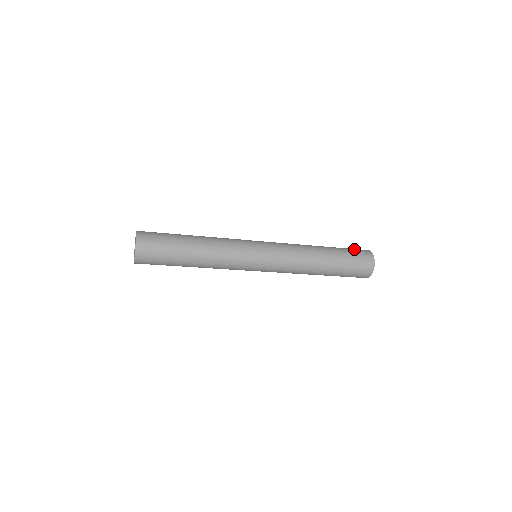
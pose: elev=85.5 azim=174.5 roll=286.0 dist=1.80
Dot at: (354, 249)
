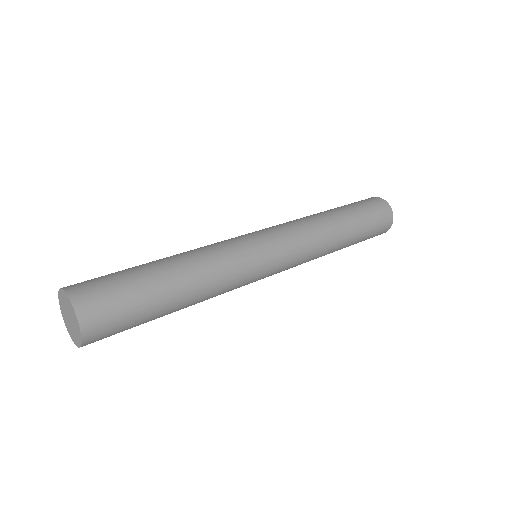
Dot at: (367, 203)
